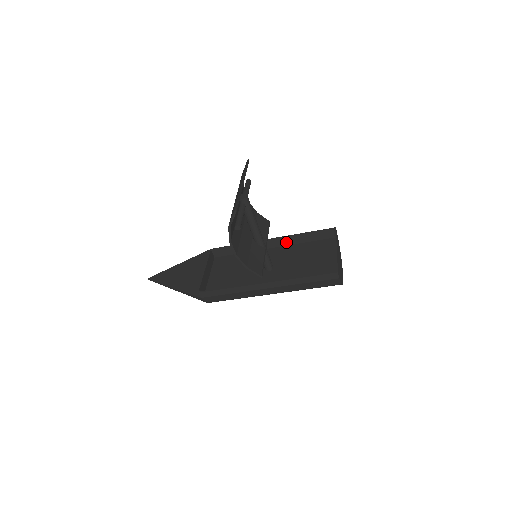
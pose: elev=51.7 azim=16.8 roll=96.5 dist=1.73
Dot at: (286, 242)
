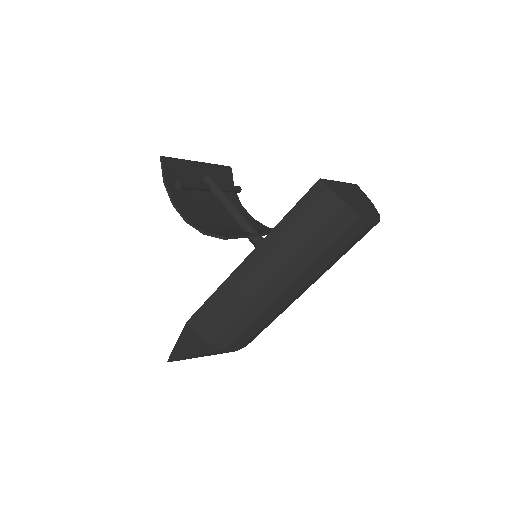
Dot at: occluded
